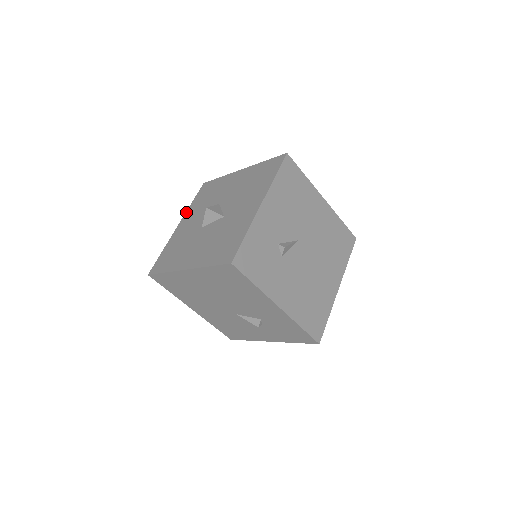
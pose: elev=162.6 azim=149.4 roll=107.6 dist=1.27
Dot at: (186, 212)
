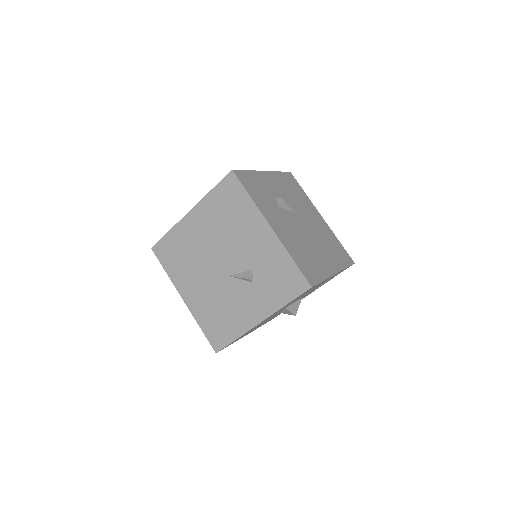
Dot at: occluded
